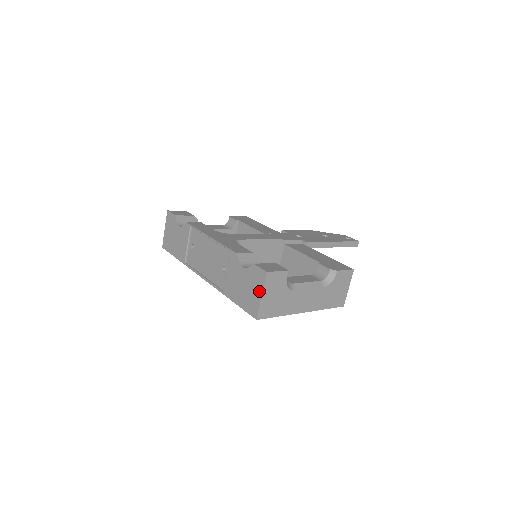
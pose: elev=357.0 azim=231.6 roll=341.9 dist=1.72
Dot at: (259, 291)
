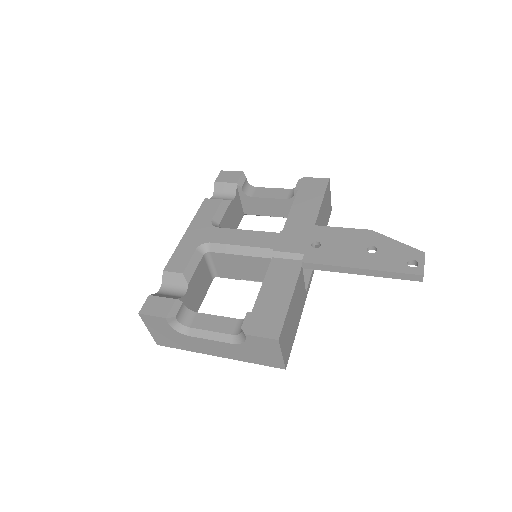
Dot at: occluded
